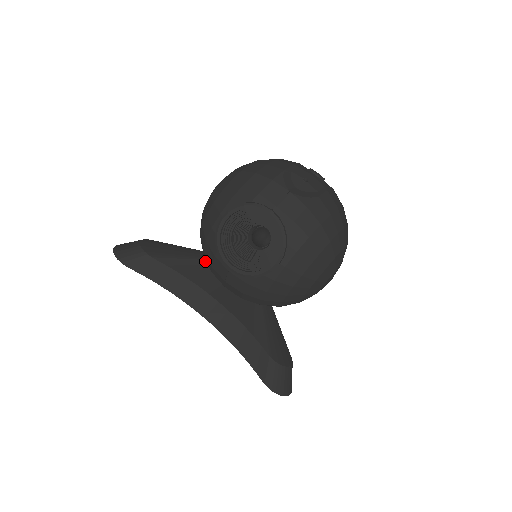
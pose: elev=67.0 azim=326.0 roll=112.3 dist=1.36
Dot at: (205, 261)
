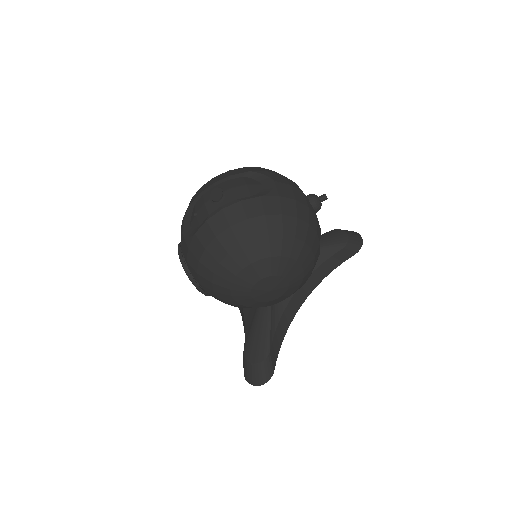
Dot at: occluded
